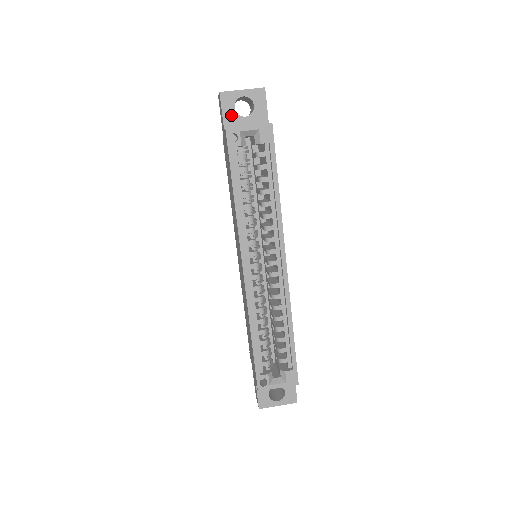
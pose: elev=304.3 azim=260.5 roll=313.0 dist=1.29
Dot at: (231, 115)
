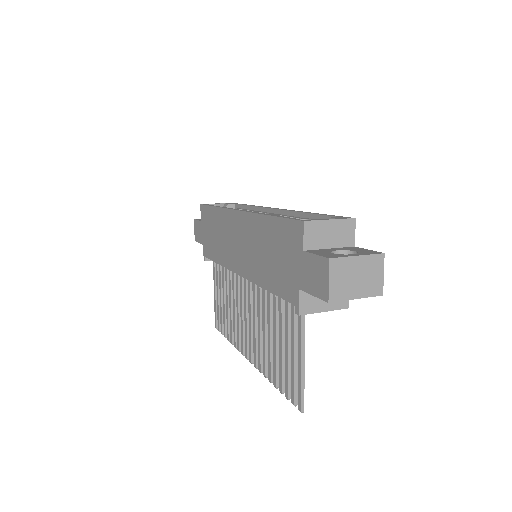
Dot at: occluded
